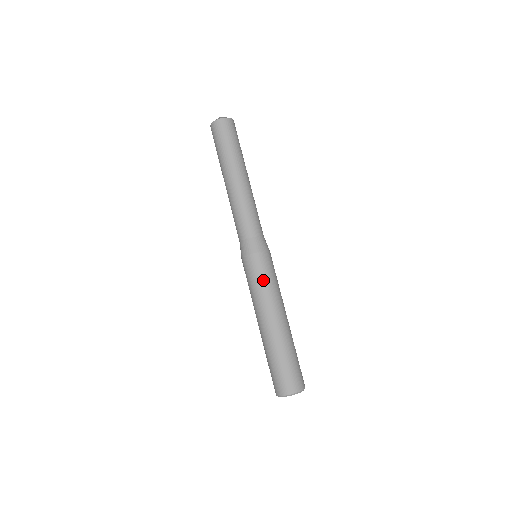
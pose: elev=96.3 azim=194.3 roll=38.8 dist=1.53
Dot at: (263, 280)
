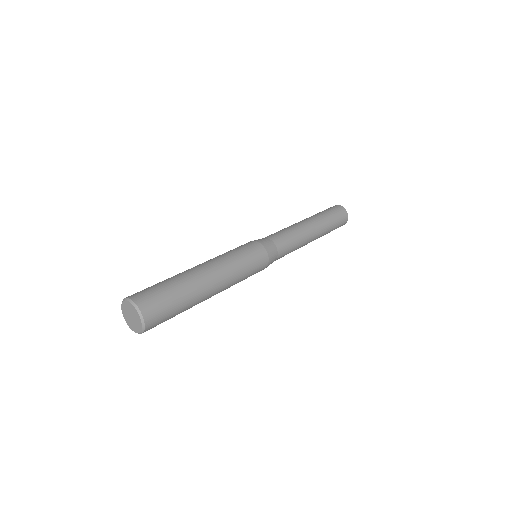
Dot at: occluded
